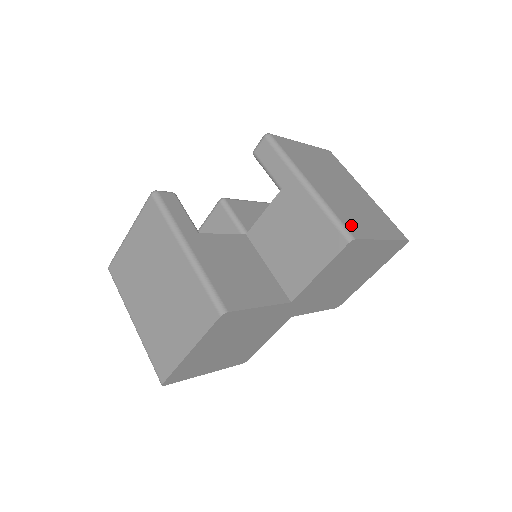
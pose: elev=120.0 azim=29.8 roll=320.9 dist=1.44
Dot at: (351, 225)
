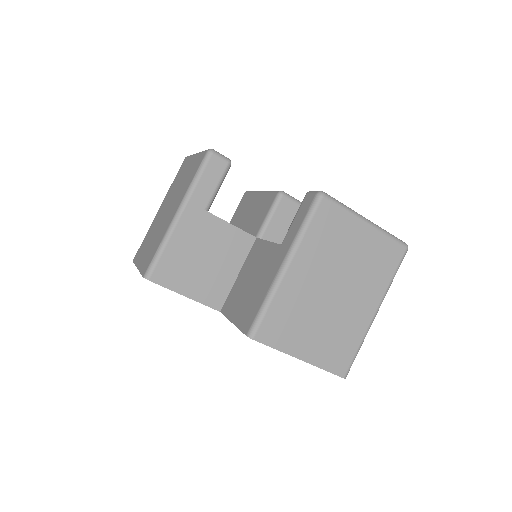
Dot at: (272, 327)
